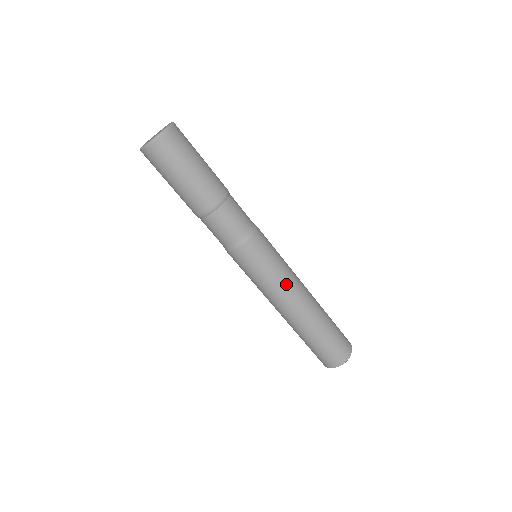
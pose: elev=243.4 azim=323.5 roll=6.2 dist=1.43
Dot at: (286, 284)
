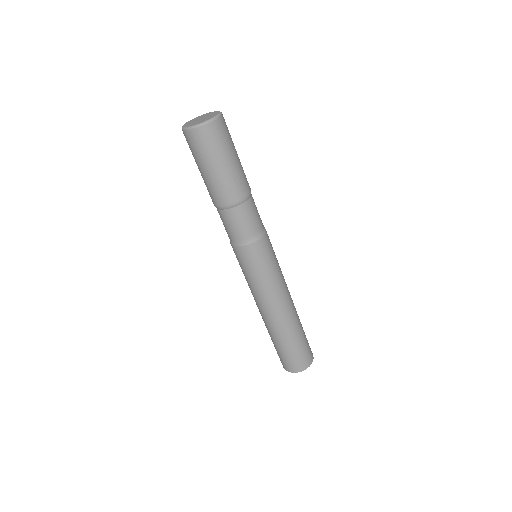
Dot at: (263, 294)
